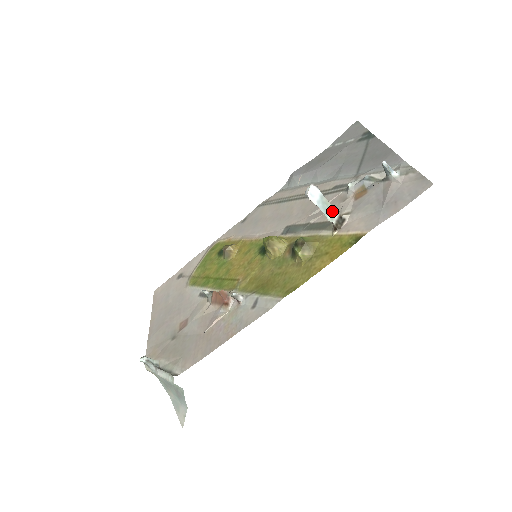
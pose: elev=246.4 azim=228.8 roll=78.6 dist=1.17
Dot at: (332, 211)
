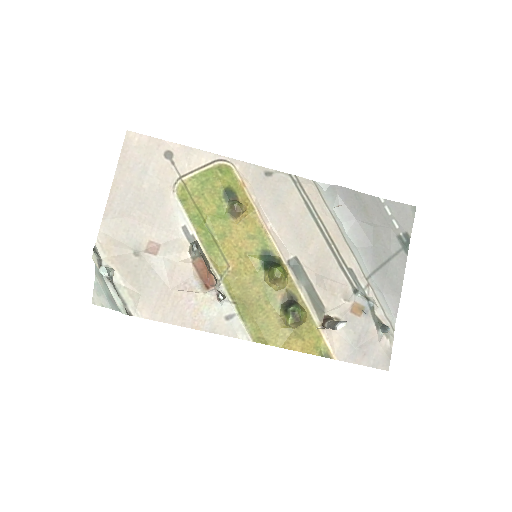
Dot at: occluded
